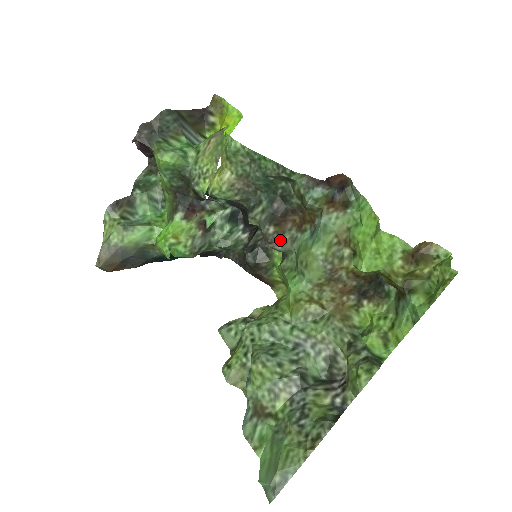
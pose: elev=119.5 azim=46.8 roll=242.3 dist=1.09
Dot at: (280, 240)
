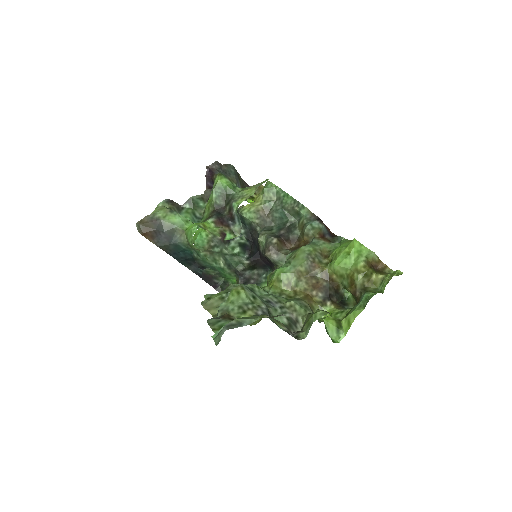
Dot at: (278, 250)
